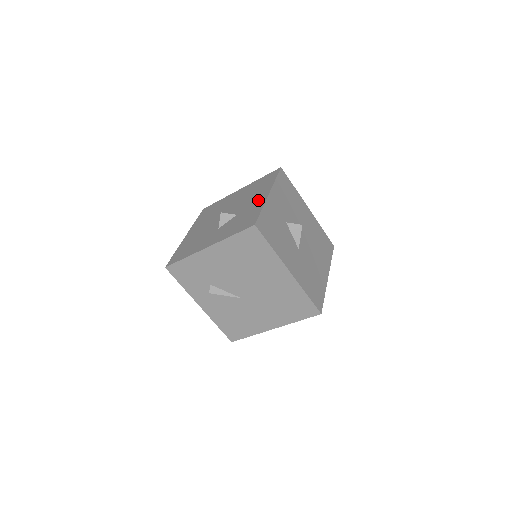
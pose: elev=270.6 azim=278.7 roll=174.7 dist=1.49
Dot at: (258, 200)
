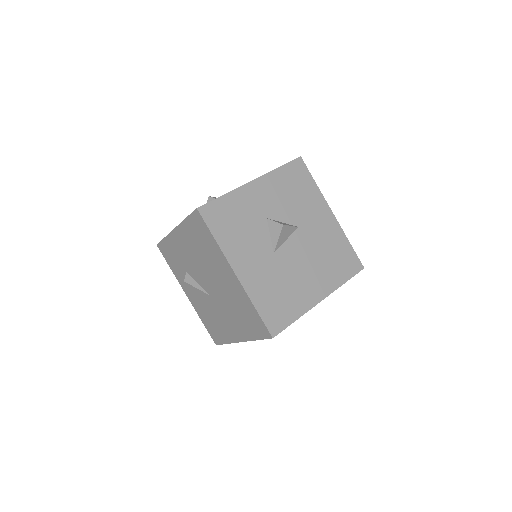
Dot at: occluded
